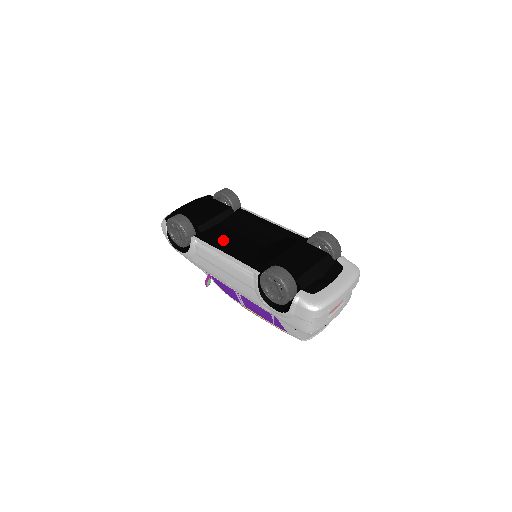
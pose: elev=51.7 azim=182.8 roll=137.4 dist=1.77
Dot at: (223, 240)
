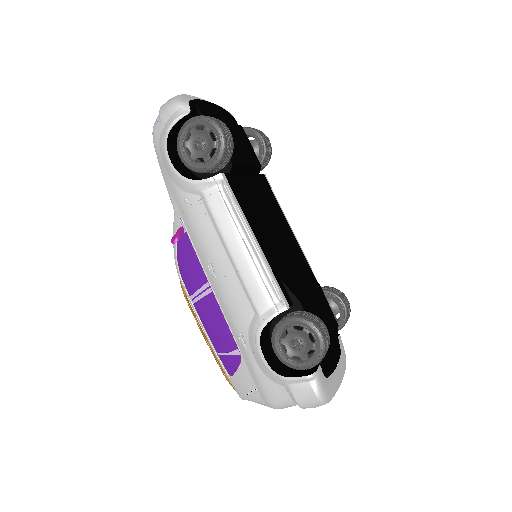
Dot at: (252, 212)
